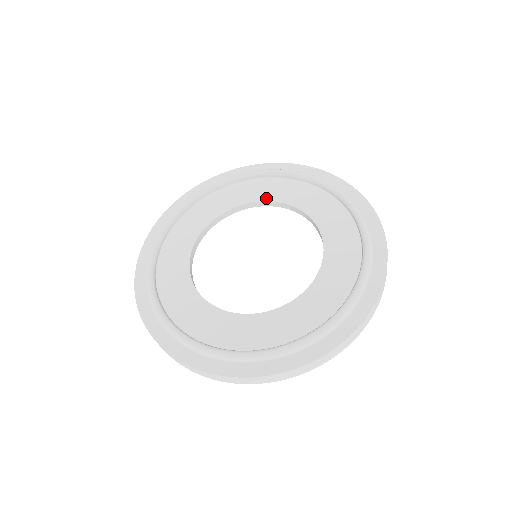
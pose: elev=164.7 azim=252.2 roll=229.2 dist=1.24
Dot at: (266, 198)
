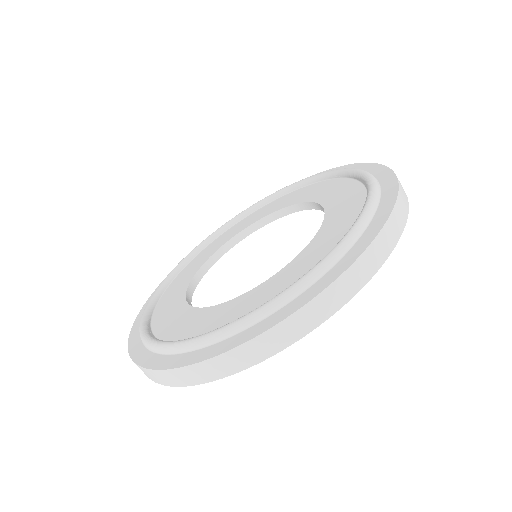
Dot at: (274, 210)
